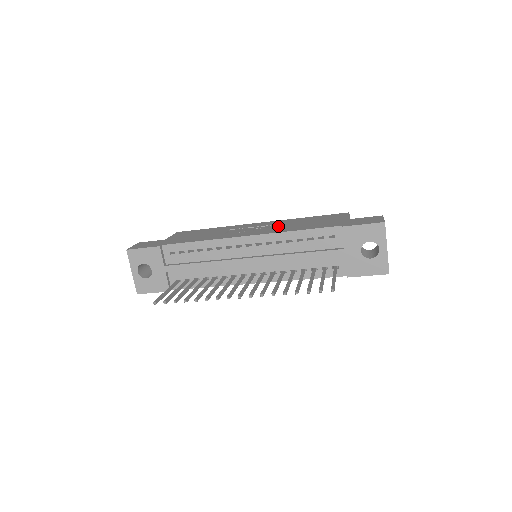
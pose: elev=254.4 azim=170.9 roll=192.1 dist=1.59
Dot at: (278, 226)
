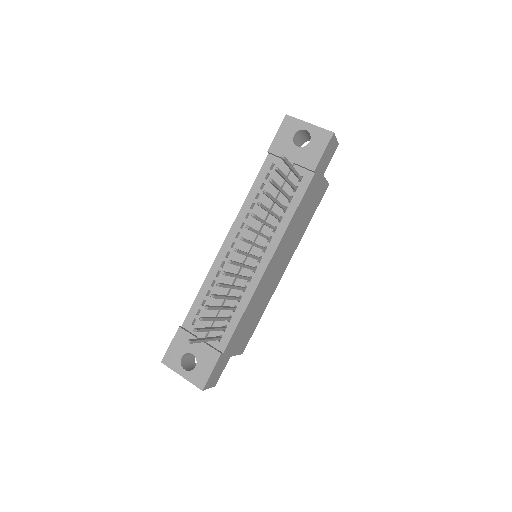
Dot at: occluded
